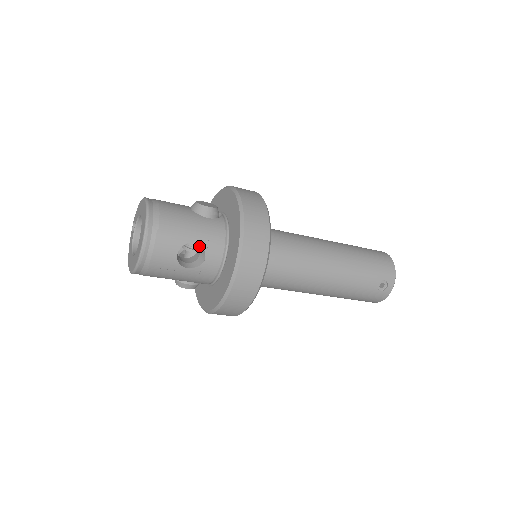
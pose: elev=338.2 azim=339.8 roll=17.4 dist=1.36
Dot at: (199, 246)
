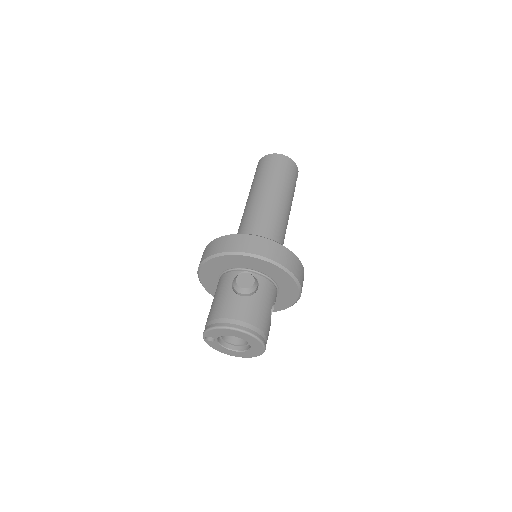
Dot at: occluded
